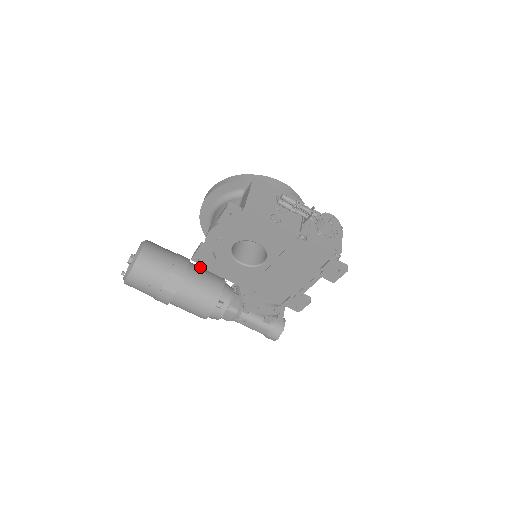
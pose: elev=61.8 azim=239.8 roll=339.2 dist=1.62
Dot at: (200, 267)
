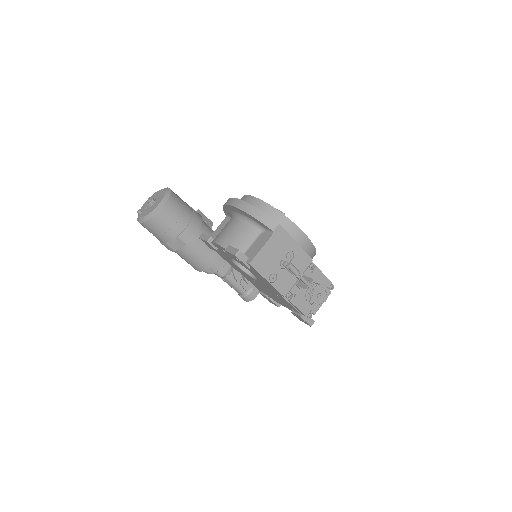
Dot at: (208, 233)
